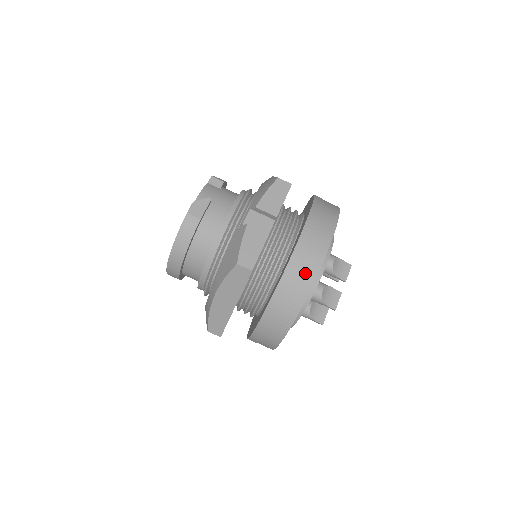
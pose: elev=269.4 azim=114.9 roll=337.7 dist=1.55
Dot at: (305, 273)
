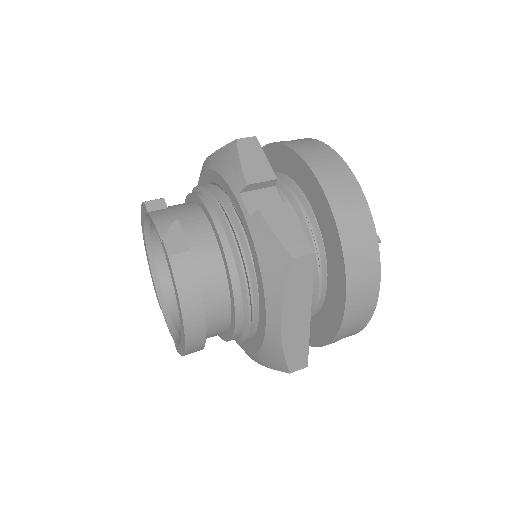
Dot at: (357, 214)
